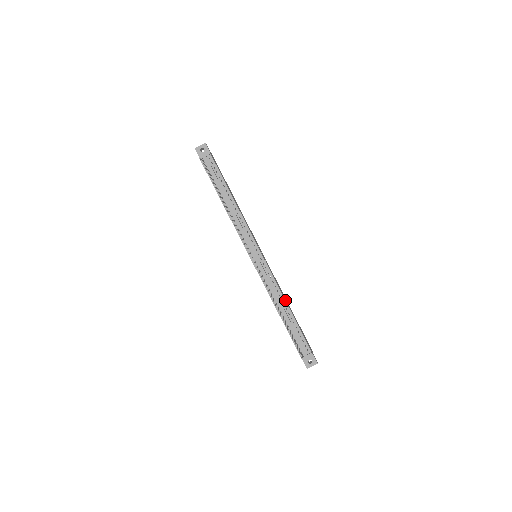
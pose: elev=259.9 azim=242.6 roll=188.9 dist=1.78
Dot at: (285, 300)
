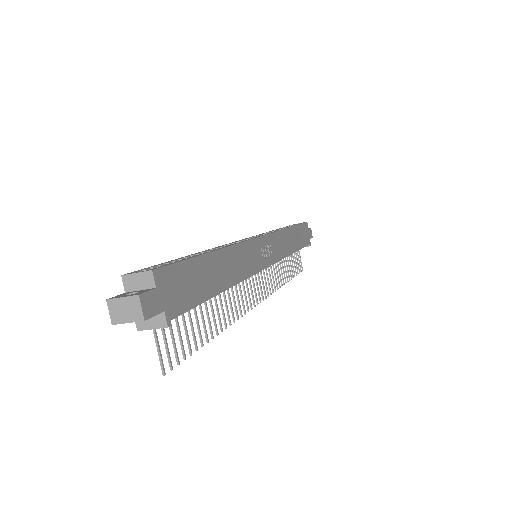
Dot at: (292, 253)
